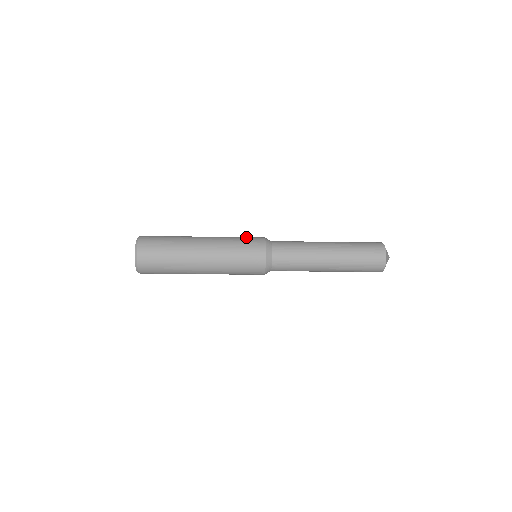
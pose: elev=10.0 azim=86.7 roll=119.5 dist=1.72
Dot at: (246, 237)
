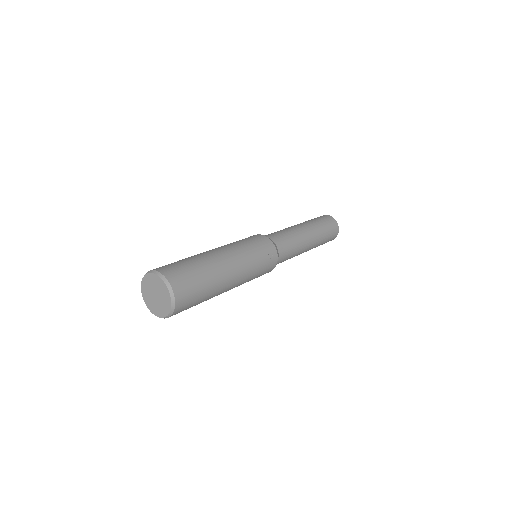
Dot at: occluded
